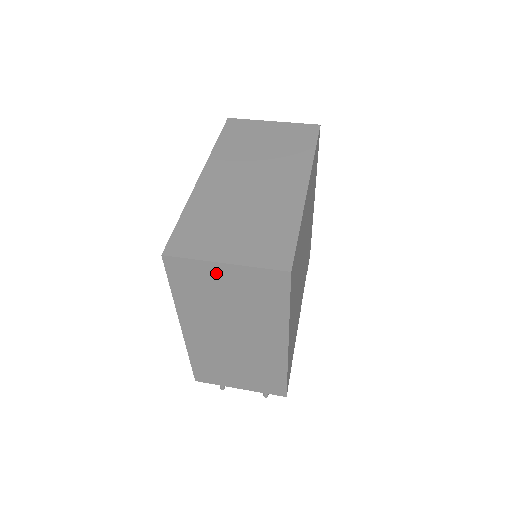
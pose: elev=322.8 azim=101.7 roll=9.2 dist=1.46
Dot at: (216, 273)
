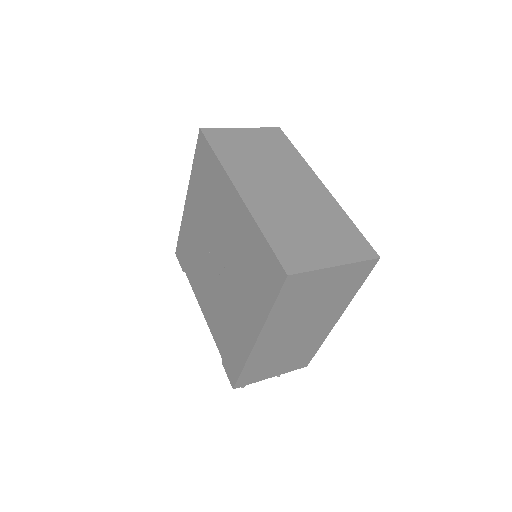
Dot at: (324, 277)
